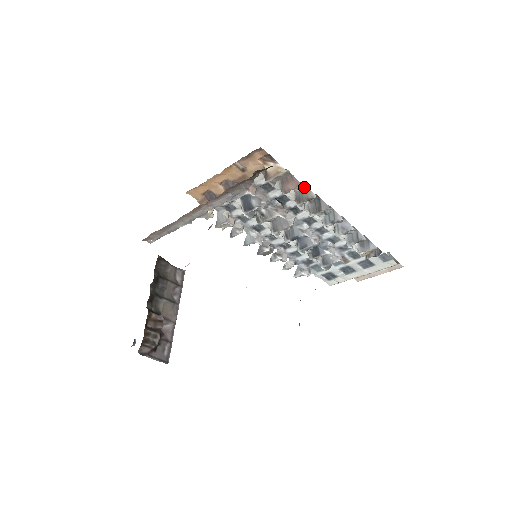
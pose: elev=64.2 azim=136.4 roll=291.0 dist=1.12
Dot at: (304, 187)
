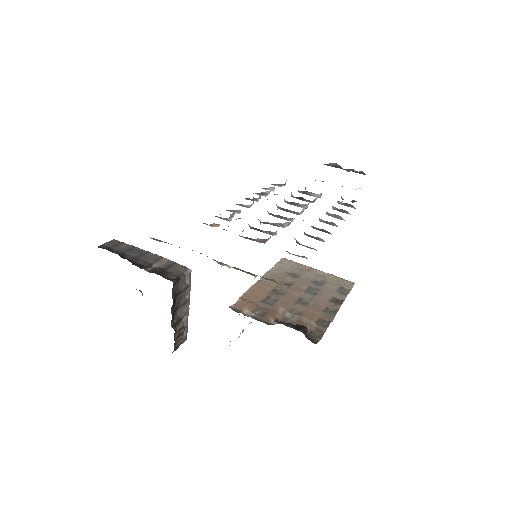
Dot at: (318, 237)
